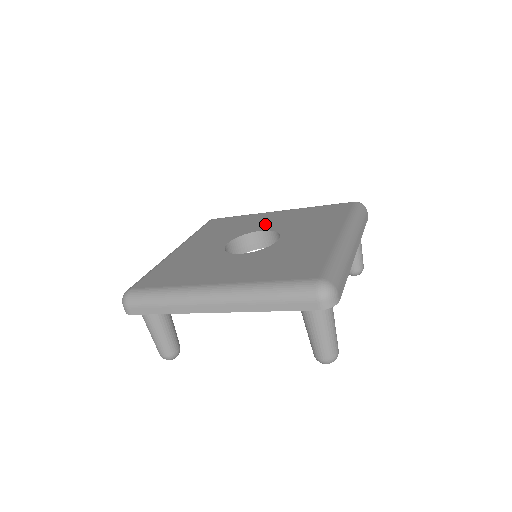
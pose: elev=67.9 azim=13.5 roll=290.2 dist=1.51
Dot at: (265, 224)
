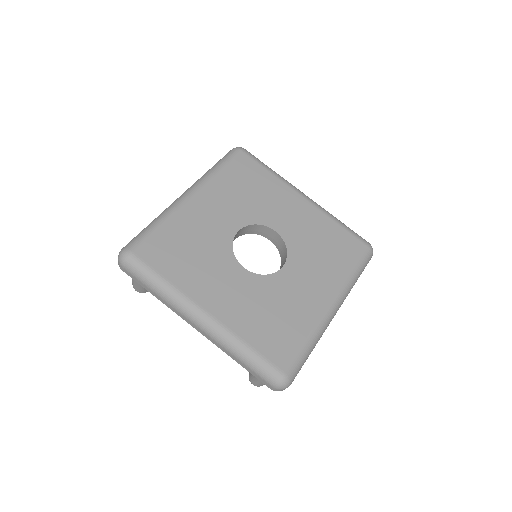
Dot at: (283, 219)
